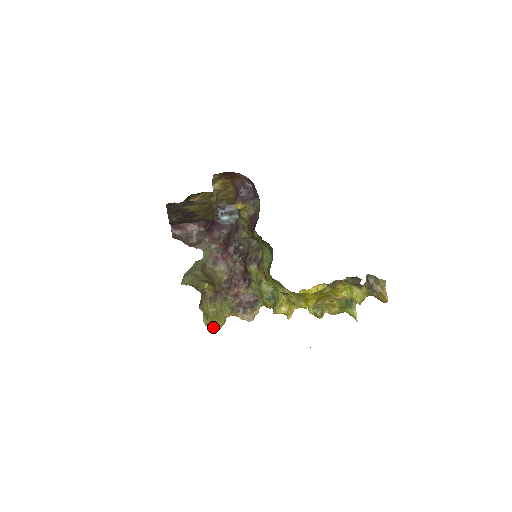
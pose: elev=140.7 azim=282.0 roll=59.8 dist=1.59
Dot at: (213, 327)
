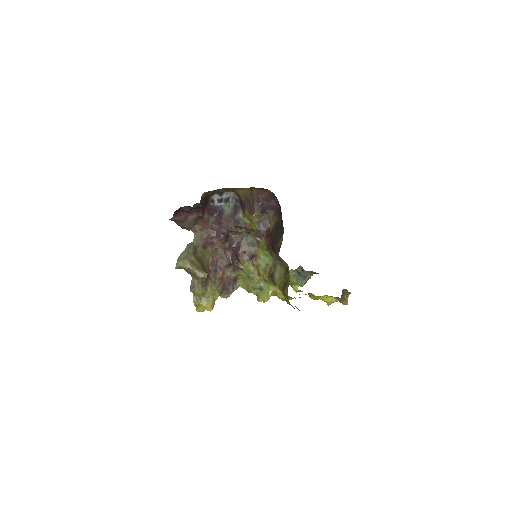
Dot at: (203, 309)
